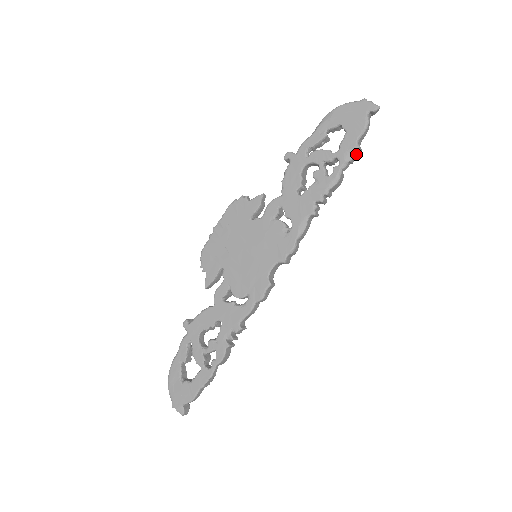
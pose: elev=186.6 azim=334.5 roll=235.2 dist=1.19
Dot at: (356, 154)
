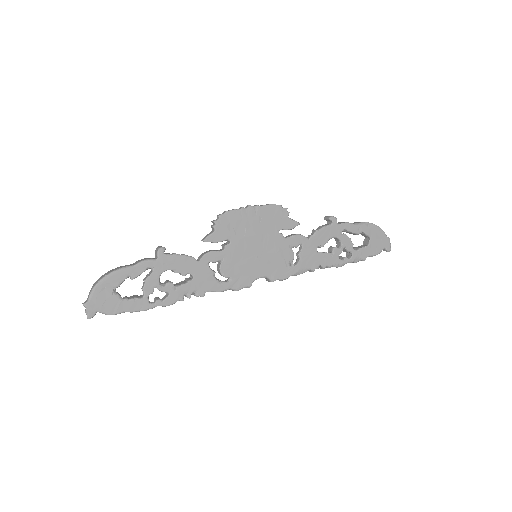
Dot at: occluded
